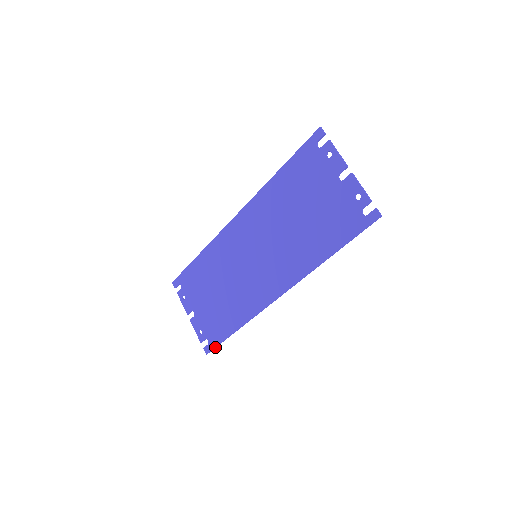
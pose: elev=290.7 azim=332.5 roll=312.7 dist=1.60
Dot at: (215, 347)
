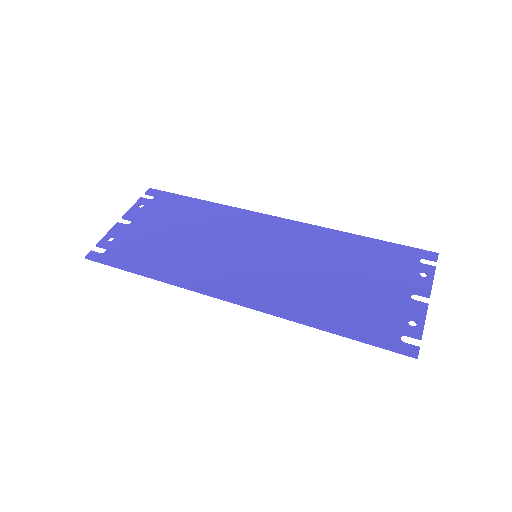
Dot at: (104, 262)
